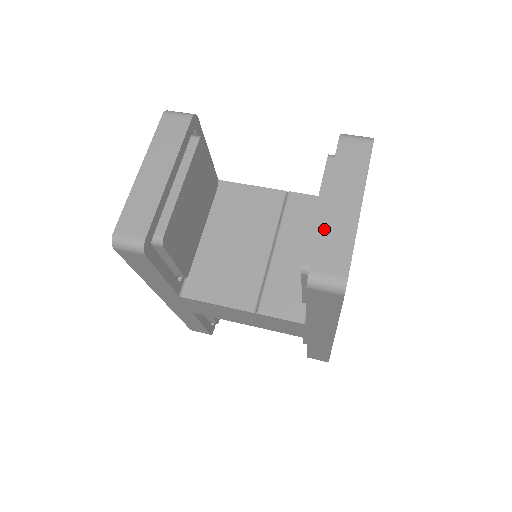
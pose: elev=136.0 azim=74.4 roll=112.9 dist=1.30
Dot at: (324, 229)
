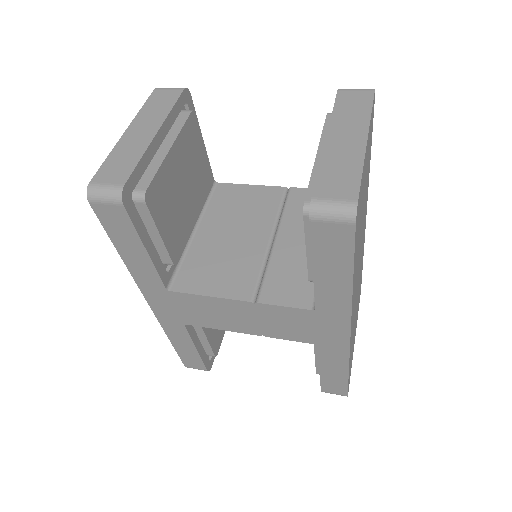
Dot at: (326, 161)
